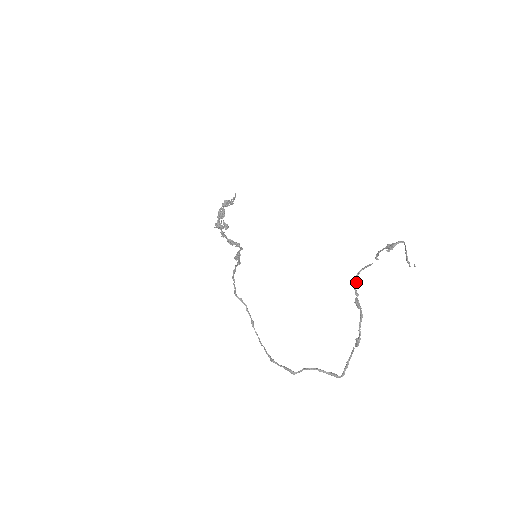
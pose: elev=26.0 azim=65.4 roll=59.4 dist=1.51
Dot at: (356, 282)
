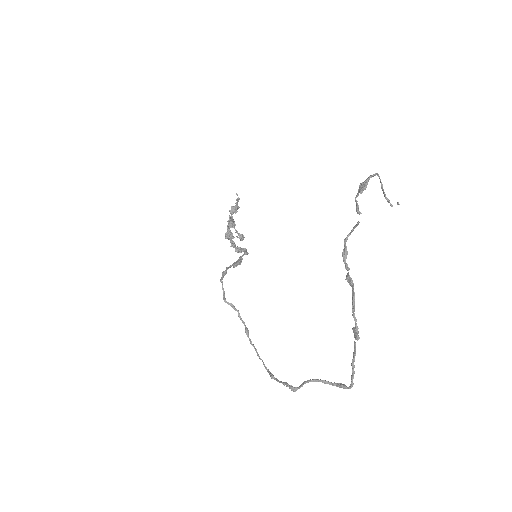
Dot at: (345, 252)
